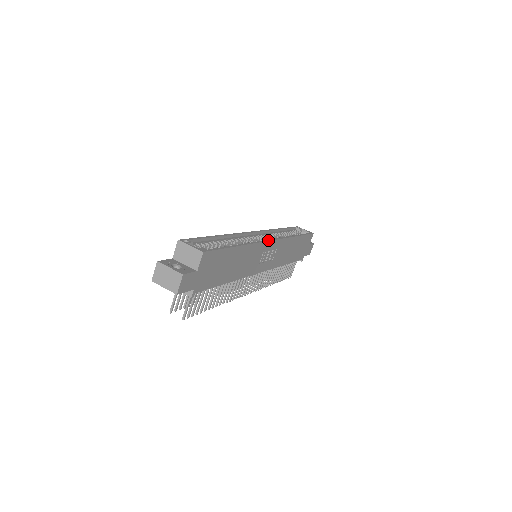
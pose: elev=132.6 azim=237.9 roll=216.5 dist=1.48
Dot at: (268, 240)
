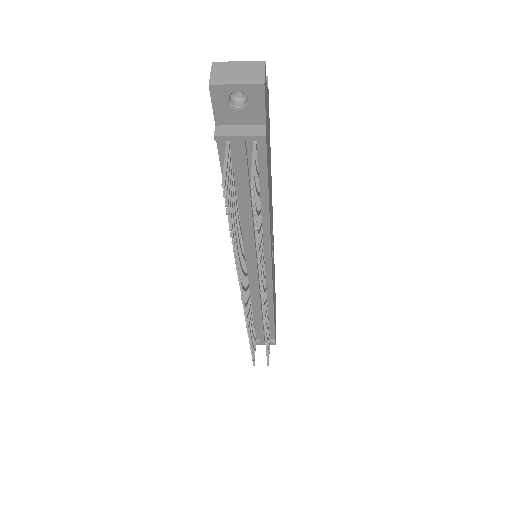
Dot at: occluded
